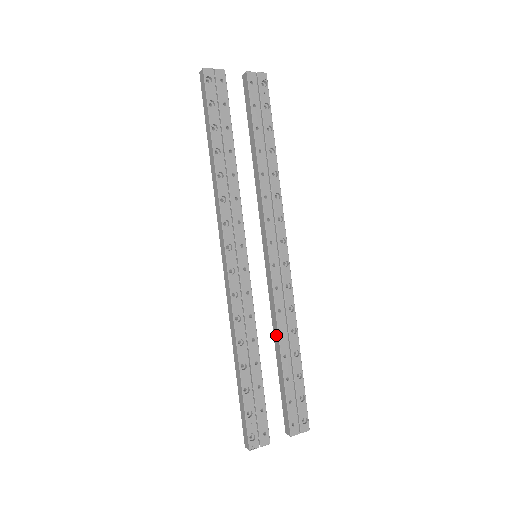
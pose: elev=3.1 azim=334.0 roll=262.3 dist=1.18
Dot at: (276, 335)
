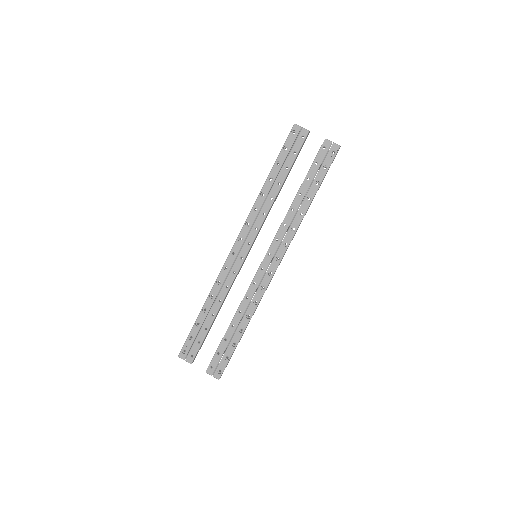
Dot at: (237, 310)
